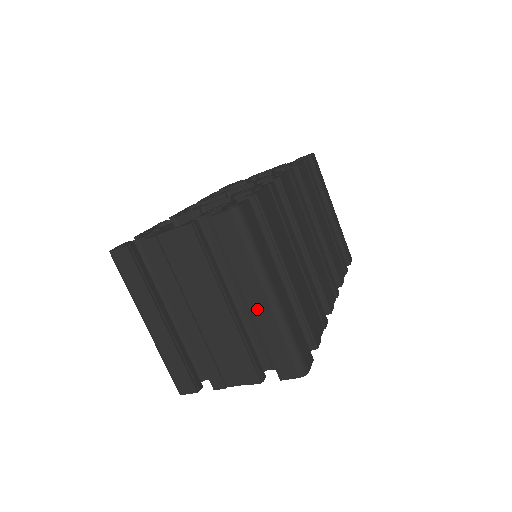
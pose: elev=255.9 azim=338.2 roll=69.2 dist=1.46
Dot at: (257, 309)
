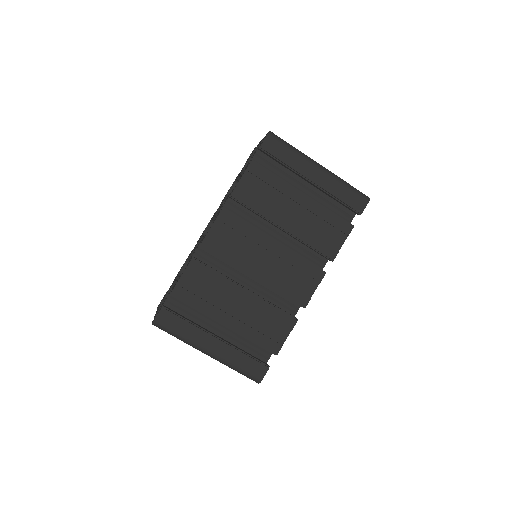
Dot at: occluded
